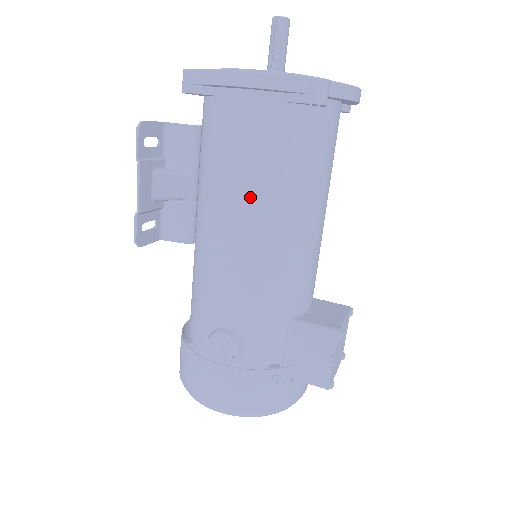
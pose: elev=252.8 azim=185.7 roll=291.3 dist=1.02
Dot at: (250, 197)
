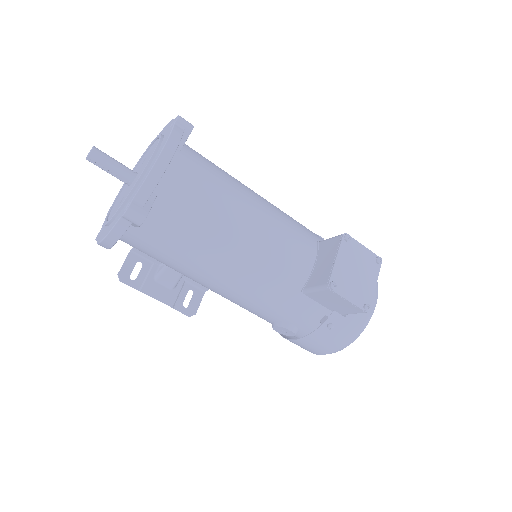
Dot at: (192, 272)
